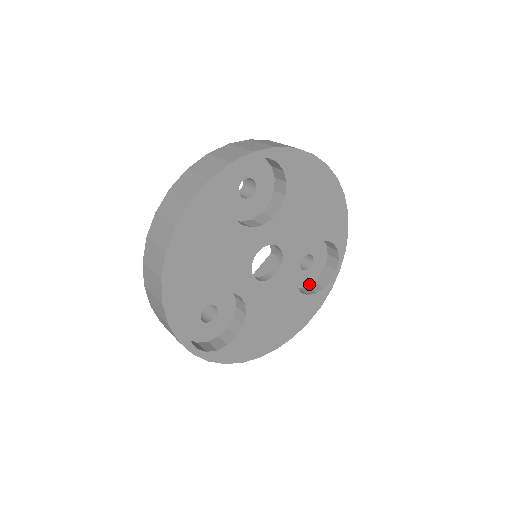
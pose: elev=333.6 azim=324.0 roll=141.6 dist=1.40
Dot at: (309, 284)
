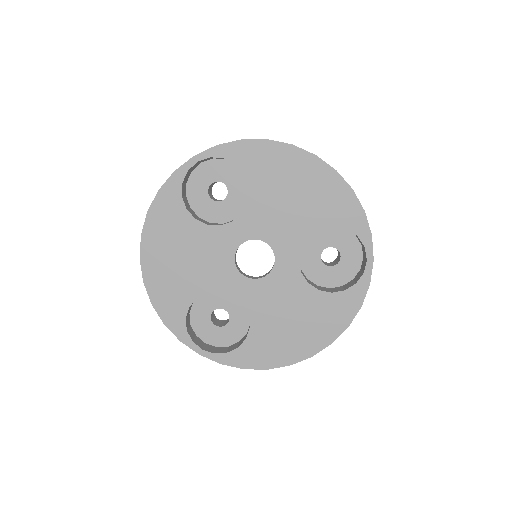
Dot at: (347, 282)
